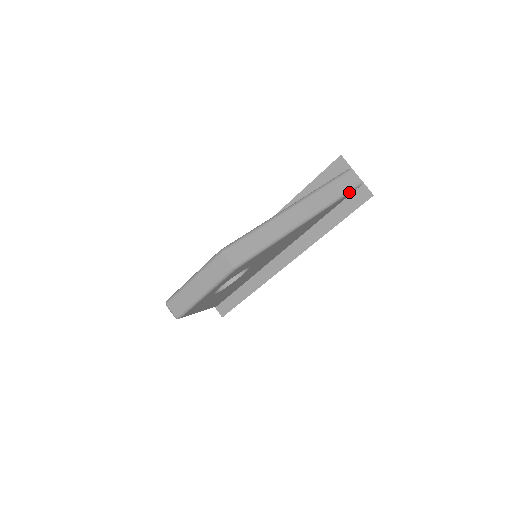
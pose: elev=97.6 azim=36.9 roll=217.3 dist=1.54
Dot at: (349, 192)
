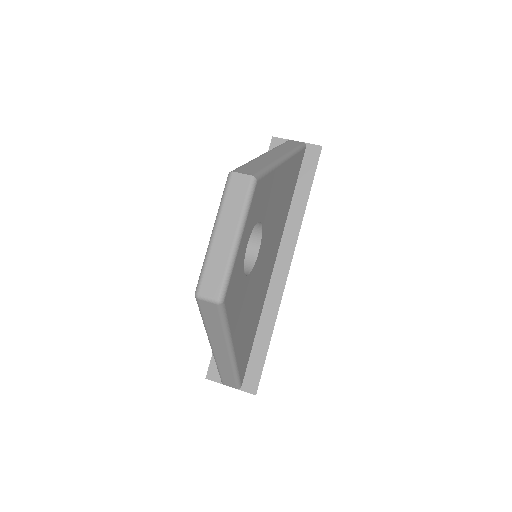
Dot at: (301, 148)
